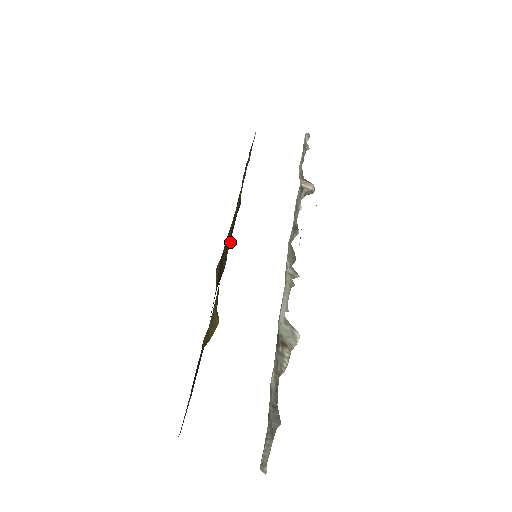
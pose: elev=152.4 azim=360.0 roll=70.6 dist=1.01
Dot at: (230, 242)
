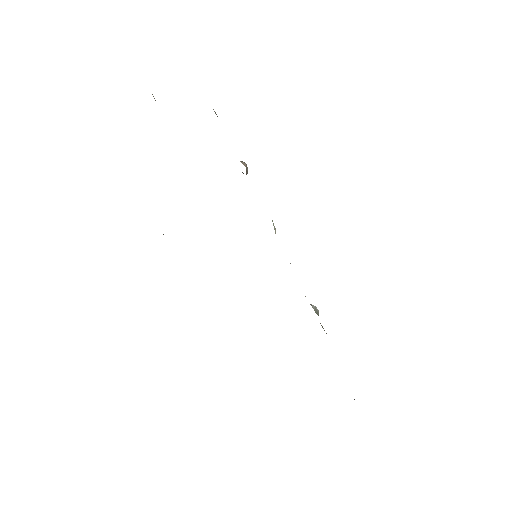
Dot at: occluded
